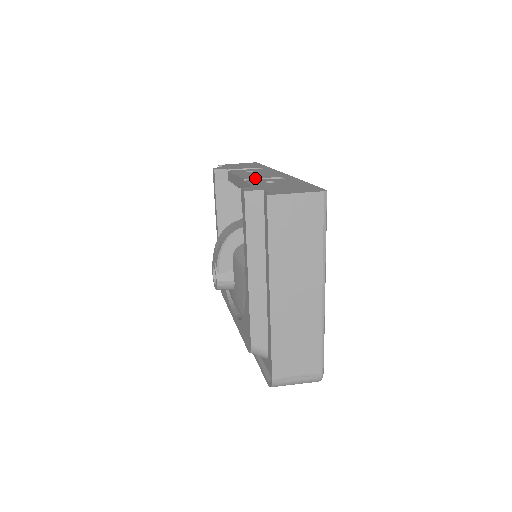
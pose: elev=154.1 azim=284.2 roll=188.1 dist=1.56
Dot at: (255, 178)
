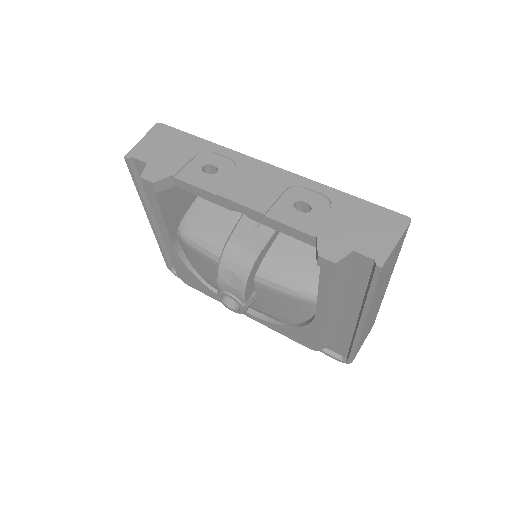
Dot at: (272, 204)
